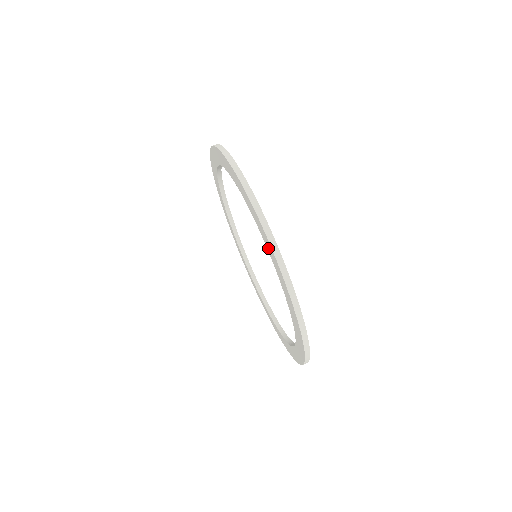
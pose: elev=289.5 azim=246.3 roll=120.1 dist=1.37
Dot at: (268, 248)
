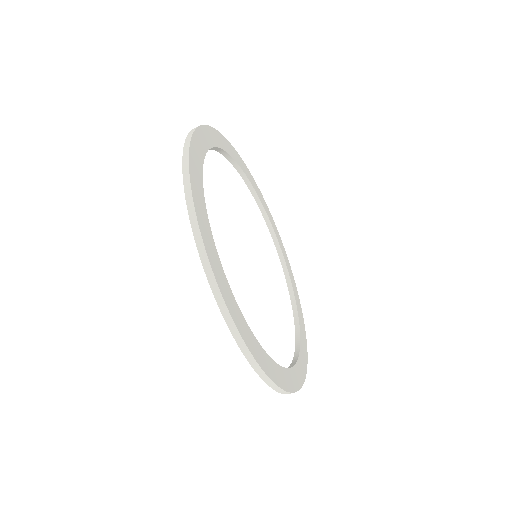
Dot at: occluded
